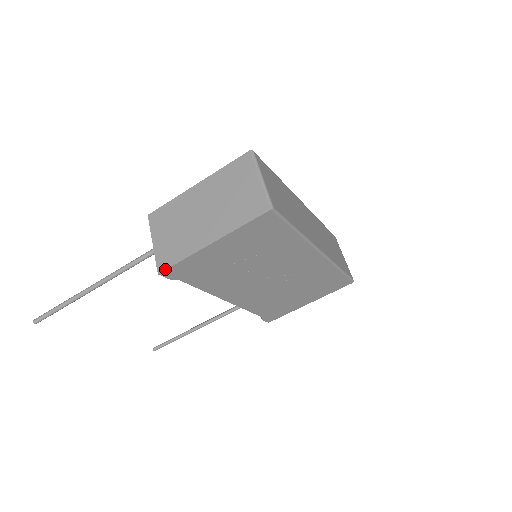
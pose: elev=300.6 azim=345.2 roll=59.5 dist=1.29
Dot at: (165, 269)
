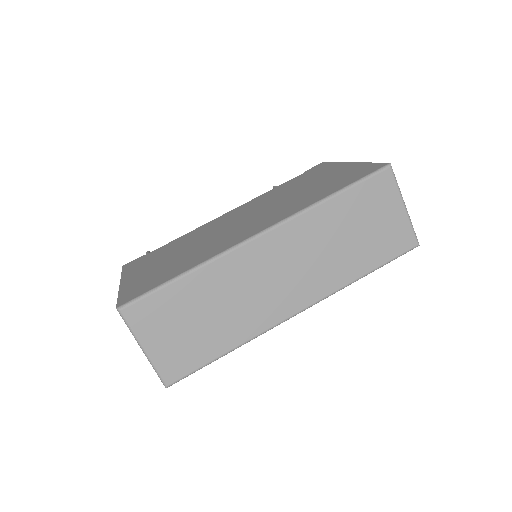
Dot at: occluded
